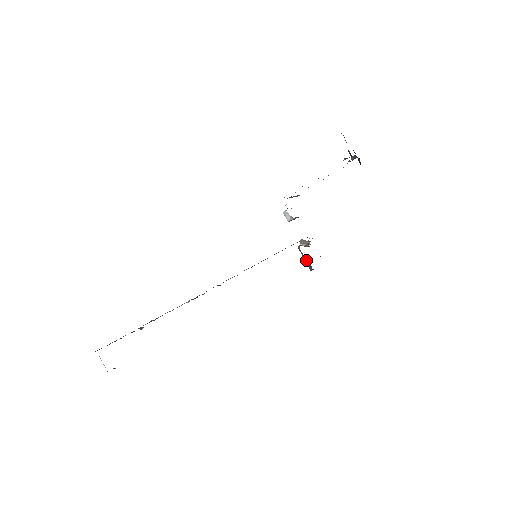
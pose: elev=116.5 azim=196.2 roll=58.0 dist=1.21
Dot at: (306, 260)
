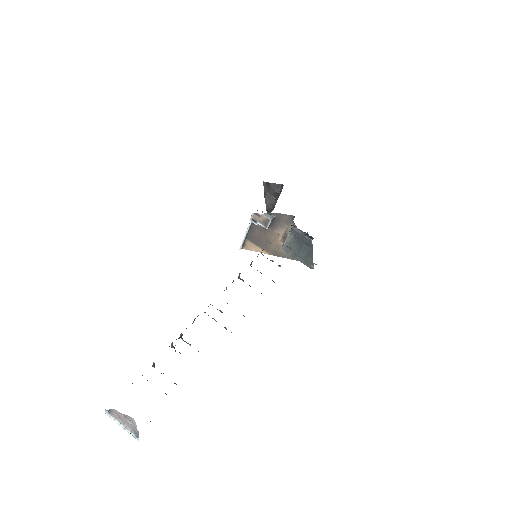
Dot at: (304, 233)
